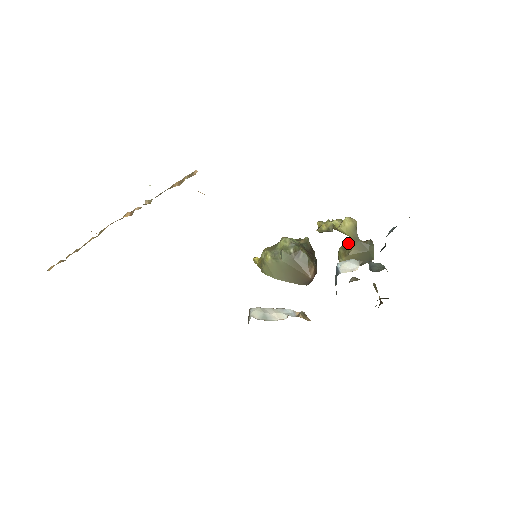
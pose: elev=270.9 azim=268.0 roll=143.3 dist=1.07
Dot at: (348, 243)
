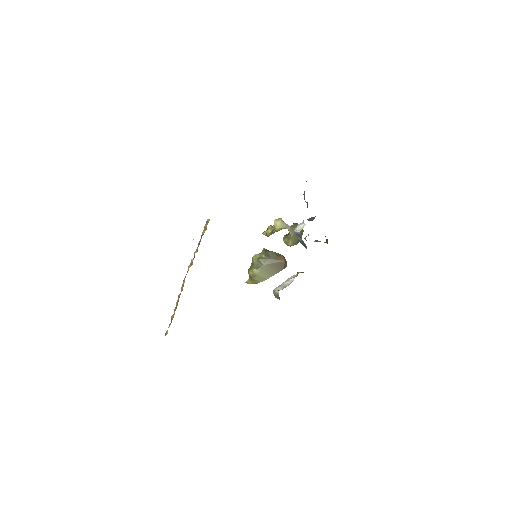
Dot at: (285, 235)
